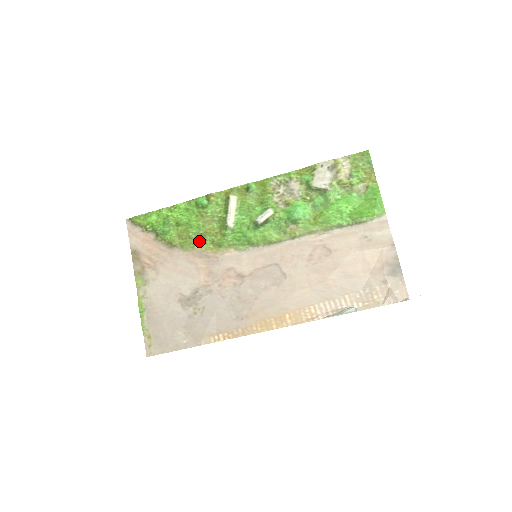
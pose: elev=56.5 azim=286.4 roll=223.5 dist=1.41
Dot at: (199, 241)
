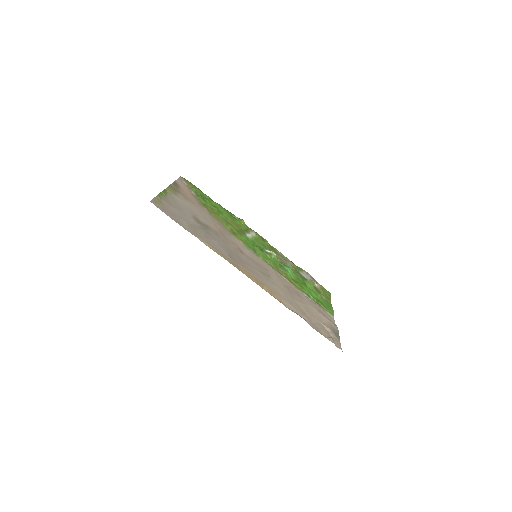
Dot at: (223, 221)
